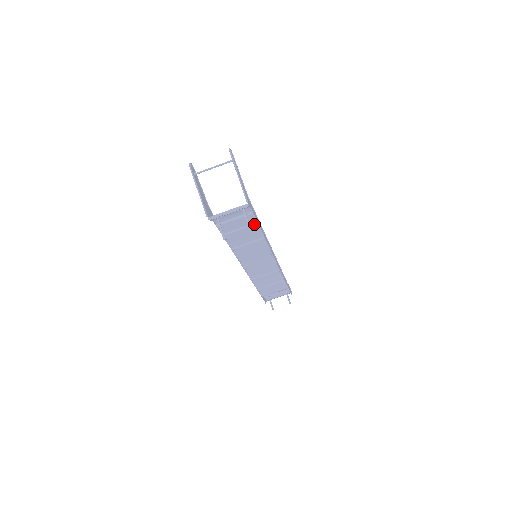
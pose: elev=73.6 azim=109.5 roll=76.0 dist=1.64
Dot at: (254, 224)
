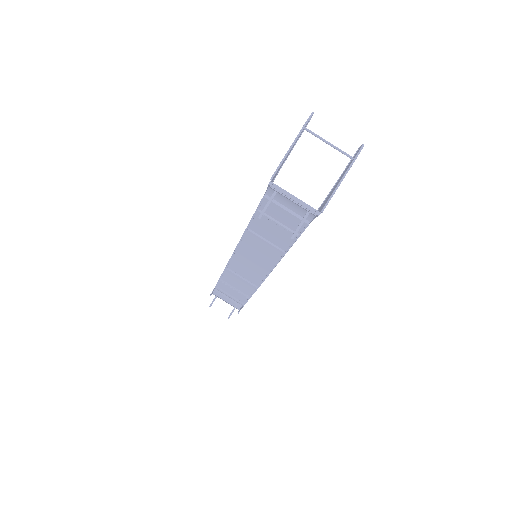
Dot at: occluded
